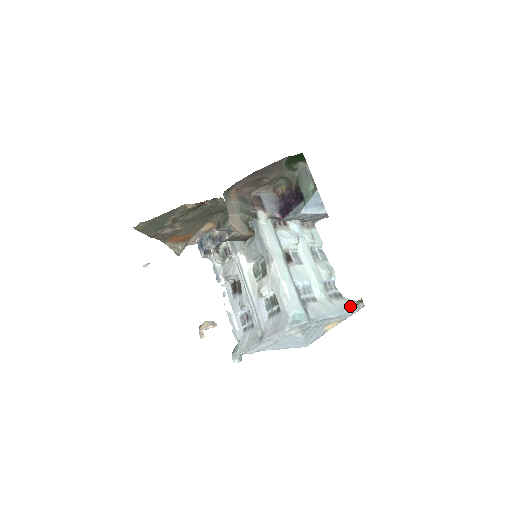
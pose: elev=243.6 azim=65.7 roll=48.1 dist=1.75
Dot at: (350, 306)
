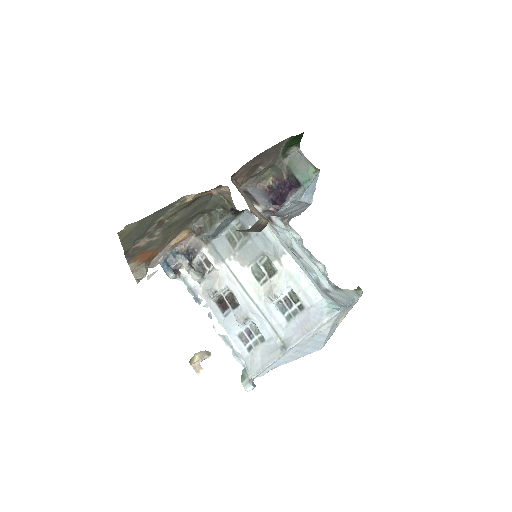
Dot at: (353, 295)
